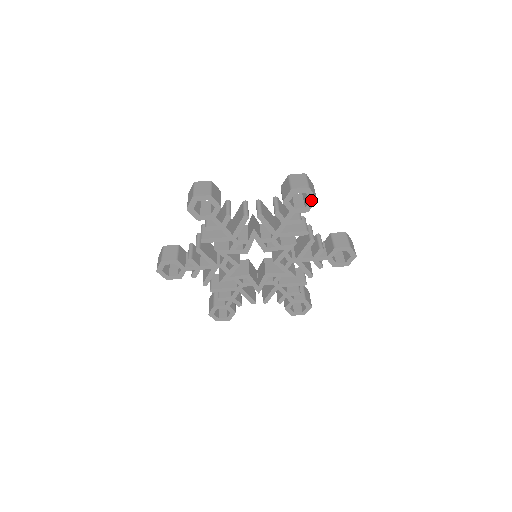
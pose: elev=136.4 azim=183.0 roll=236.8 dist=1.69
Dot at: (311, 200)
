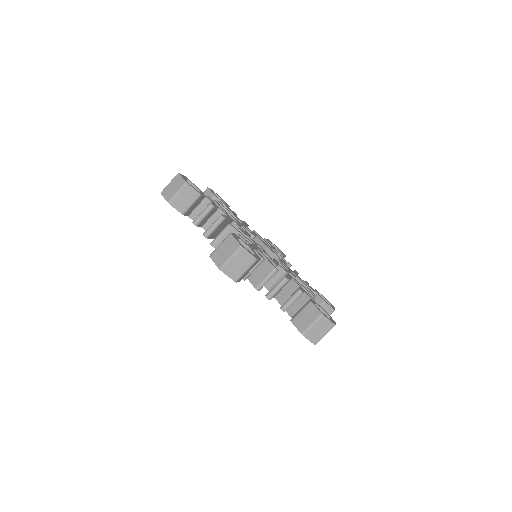
Dot at: occluded
